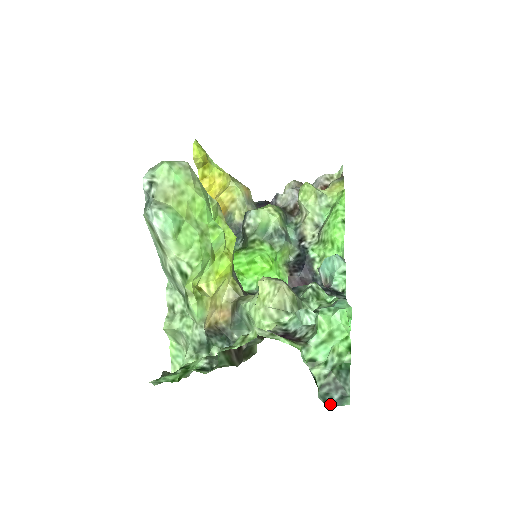
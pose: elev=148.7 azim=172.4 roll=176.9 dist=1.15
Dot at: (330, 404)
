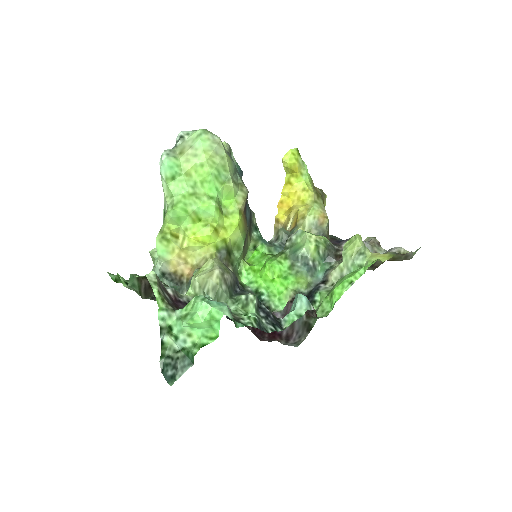
Dot at: (164, 375)
